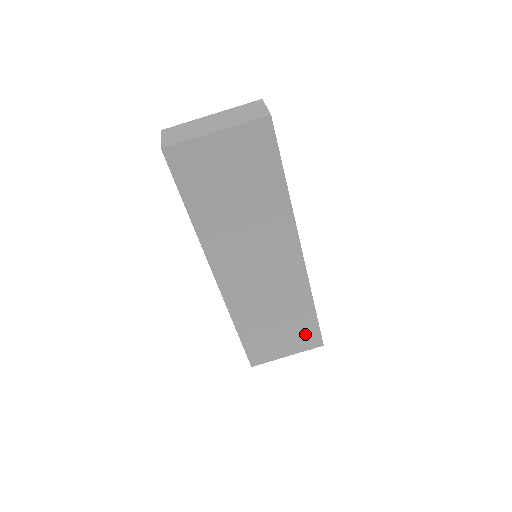
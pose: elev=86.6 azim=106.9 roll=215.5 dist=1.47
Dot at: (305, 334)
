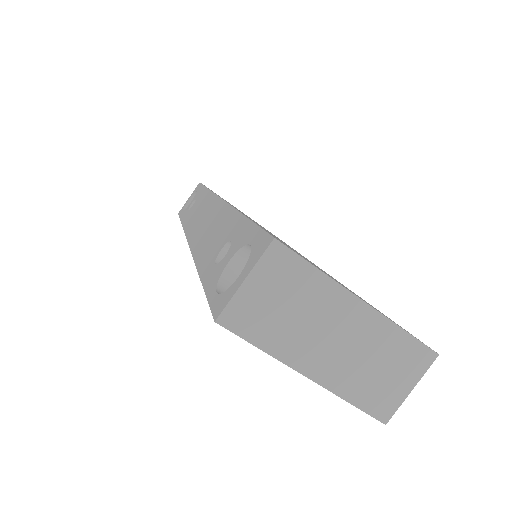
Dot at: occluded
